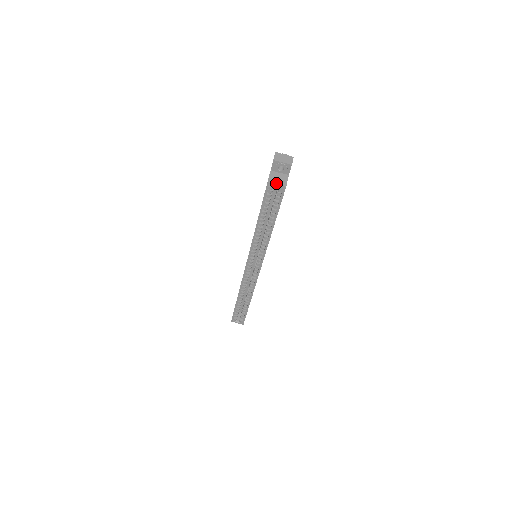
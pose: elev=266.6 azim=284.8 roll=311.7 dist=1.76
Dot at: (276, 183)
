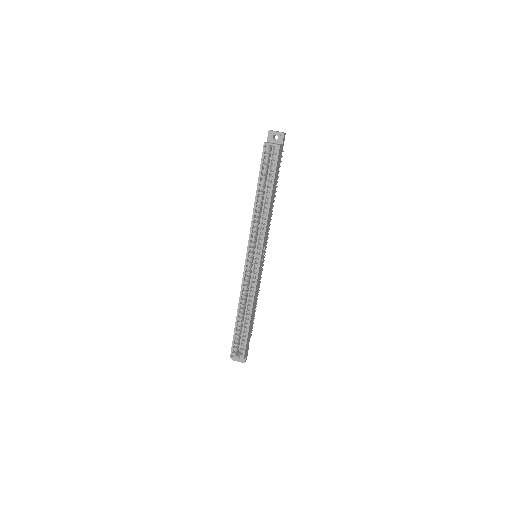
Dot at: (271, 143)
